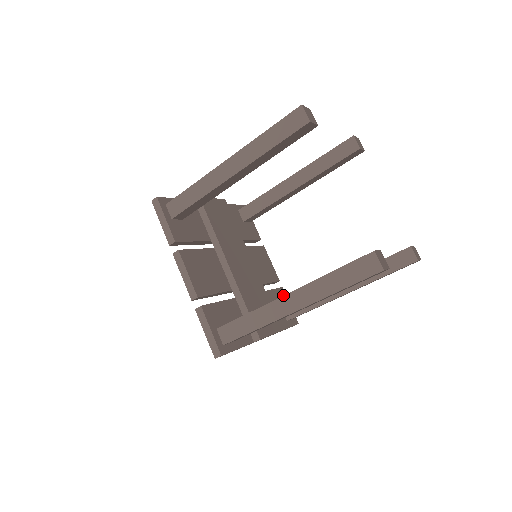
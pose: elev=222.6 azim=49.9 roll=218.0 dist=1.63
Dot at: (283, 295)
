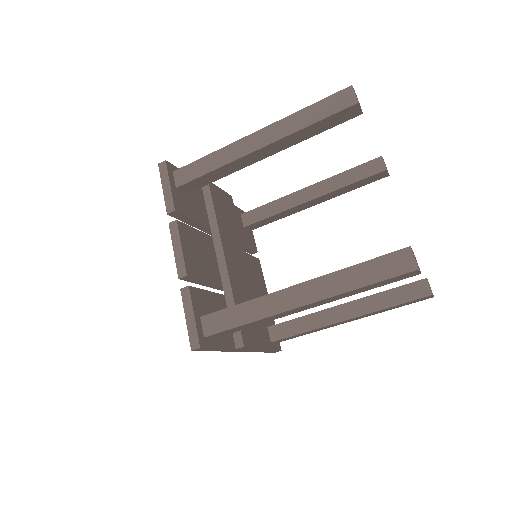
Dot at: occluded
